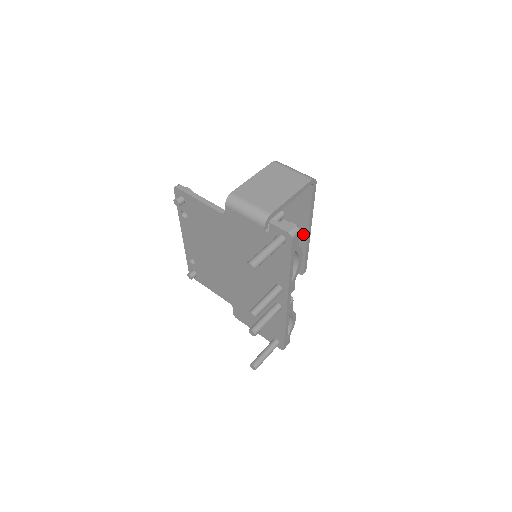
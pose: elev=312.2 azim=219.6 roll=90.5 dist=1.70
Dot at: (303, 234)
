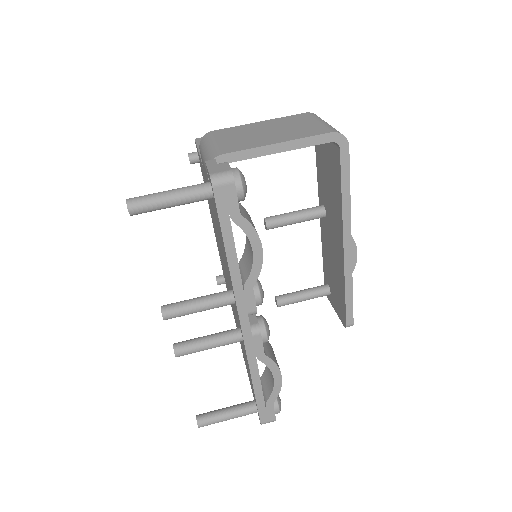
Dot at: (340, 247)
